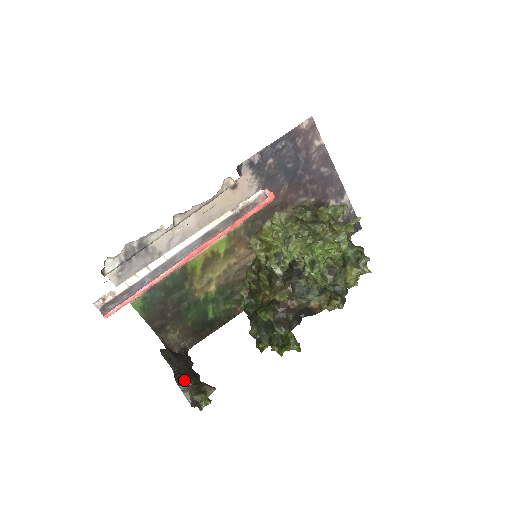
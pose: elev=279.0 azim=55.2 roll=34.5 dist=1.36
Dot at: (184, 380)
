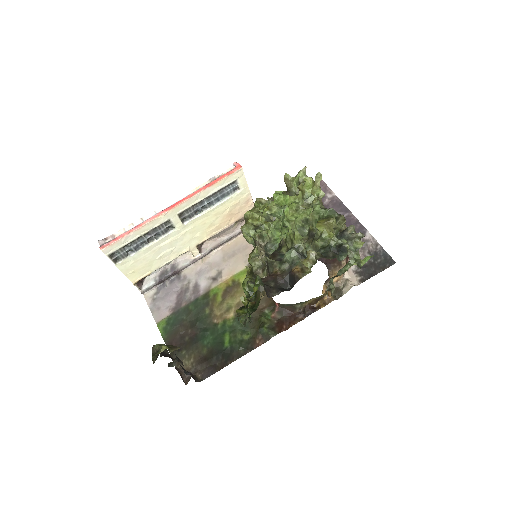
Dot at: occluded
